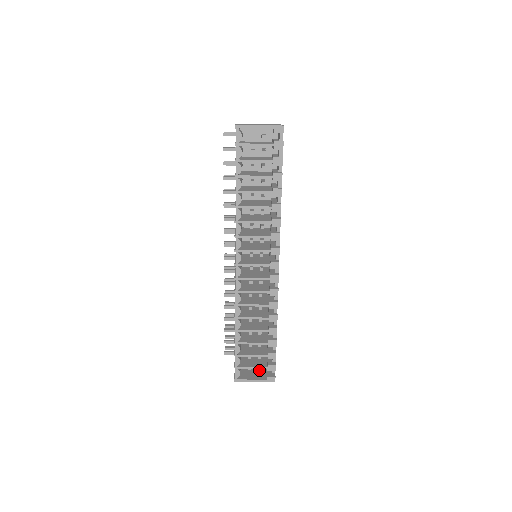
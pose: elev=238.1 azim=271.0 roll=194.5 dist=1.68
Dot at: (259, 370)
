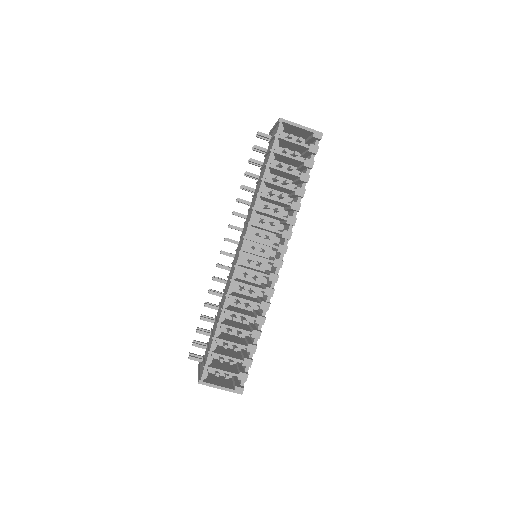
Dot at: (225, 381)
